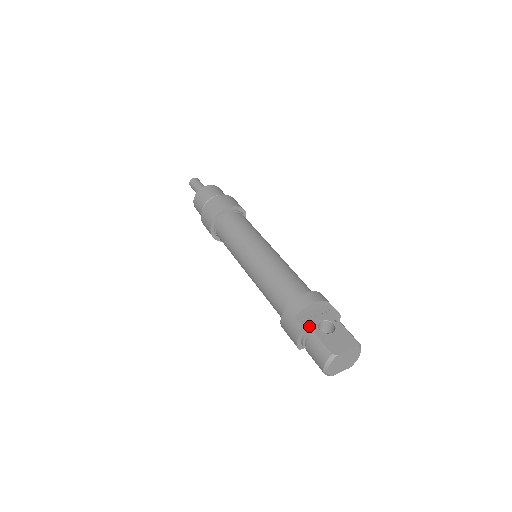
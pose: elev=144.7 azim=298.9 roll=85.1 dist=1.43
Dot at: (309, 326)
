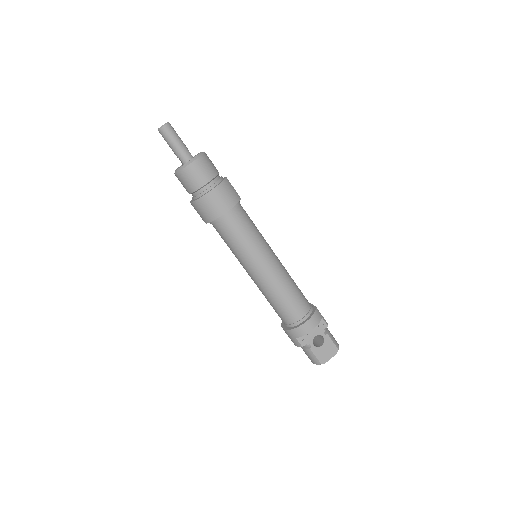
Dot at: (307, 344)
